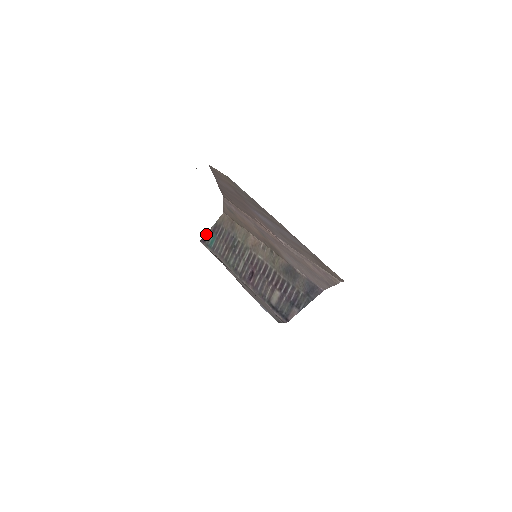
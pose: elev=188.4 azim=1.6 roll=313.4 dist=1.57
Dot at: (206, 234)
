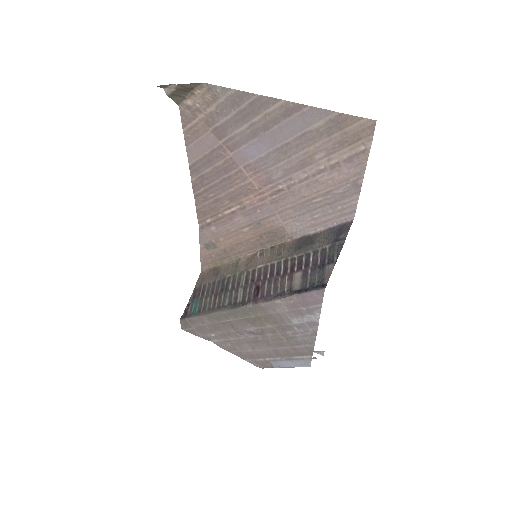
Dot at: (185, 308)
